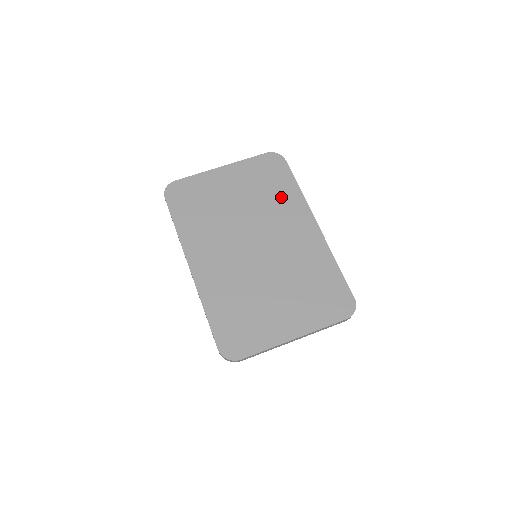
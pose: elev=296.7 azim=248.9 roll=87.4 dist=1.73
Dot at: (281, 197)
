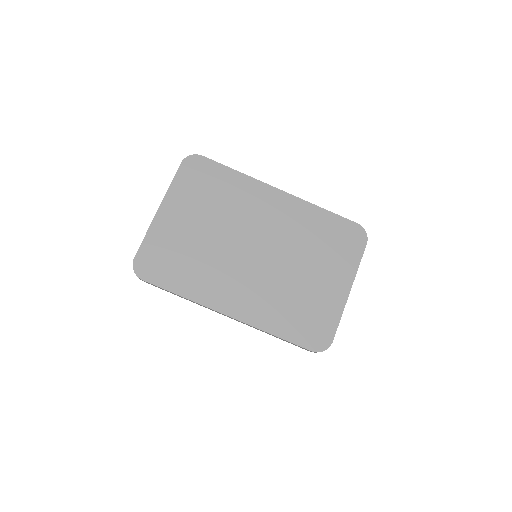
Dot at: (233, 192)
